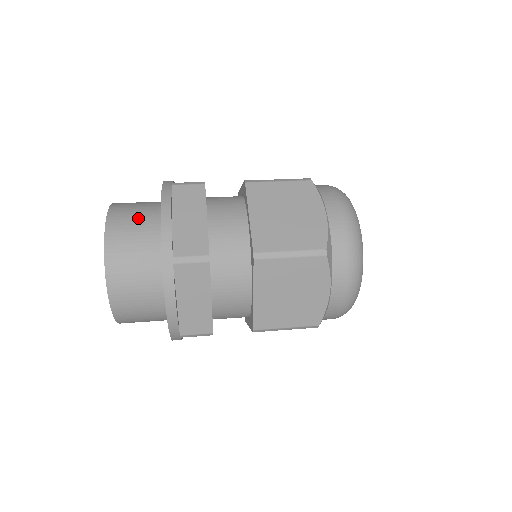
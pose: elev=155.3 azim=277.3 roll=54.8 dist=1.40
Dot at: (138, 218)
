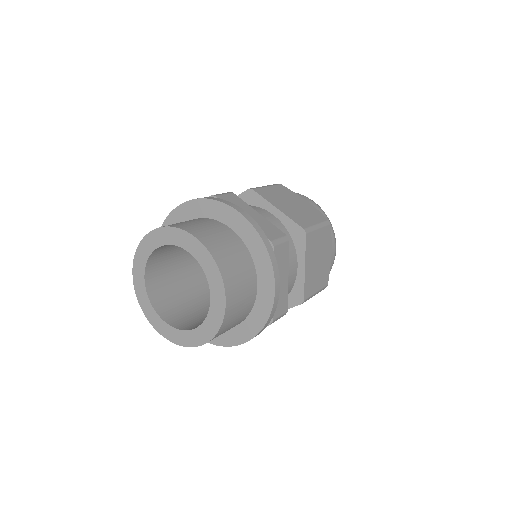
Dot at: (208, 227)
